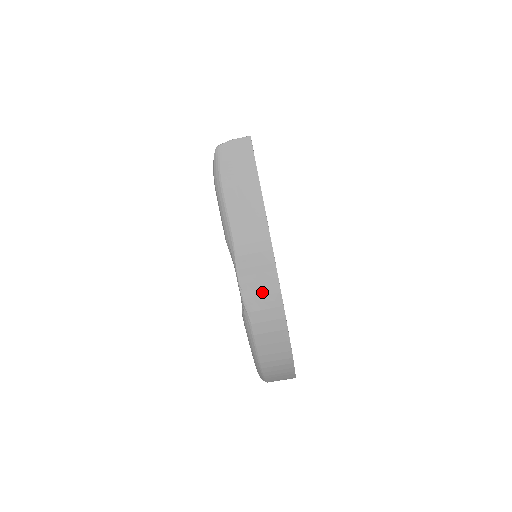
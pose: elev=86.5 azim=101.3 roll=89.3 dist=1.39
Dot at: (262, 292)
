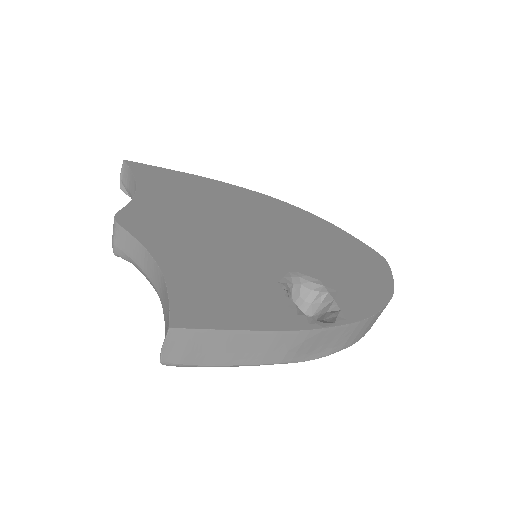
Dot at: (335, 340)
